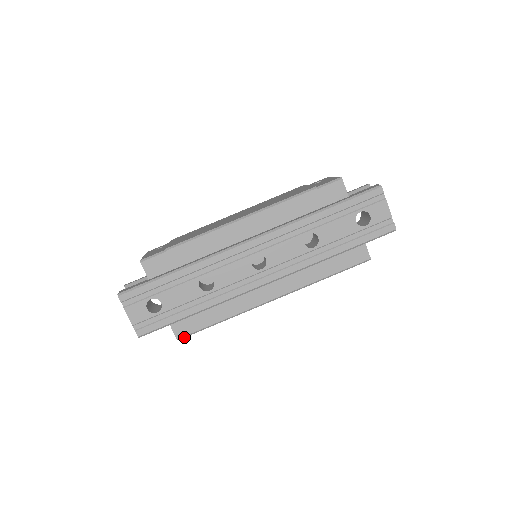
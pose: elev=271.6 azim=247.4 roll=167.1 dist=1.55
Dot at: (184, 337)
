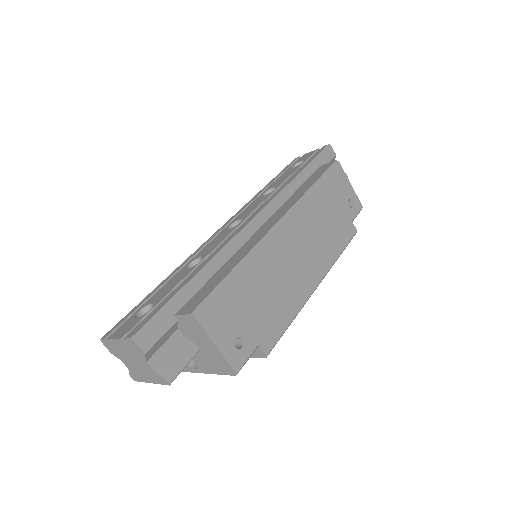
Dot at: (200, 308)
